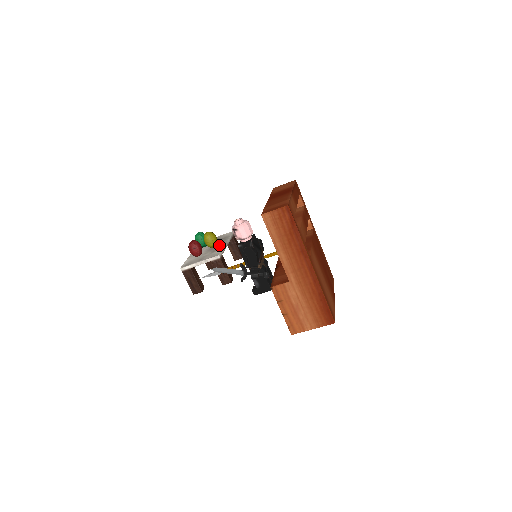
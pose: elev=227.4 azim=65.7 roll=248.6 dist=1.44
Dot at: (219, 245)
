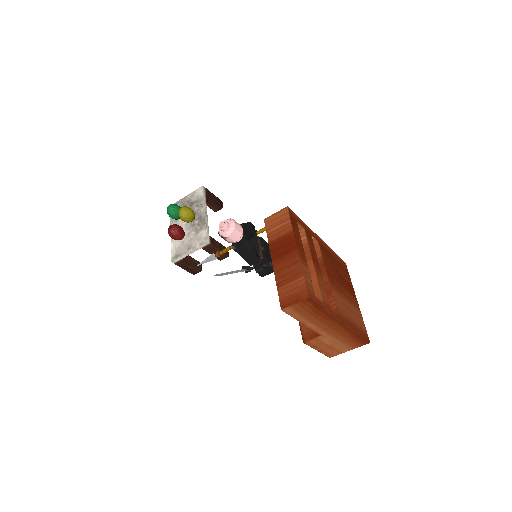
Dot at: (198, 218)
